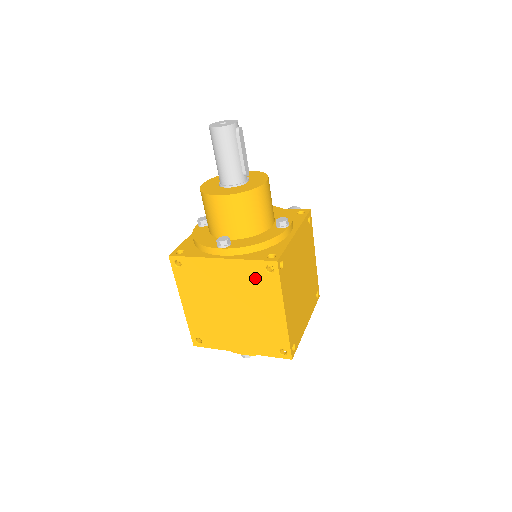
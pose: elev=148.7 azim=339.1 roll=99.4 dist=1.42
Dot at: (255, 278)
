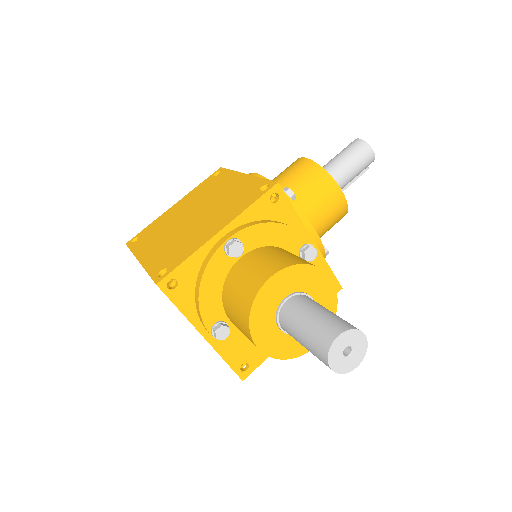
Dot at: occluded
